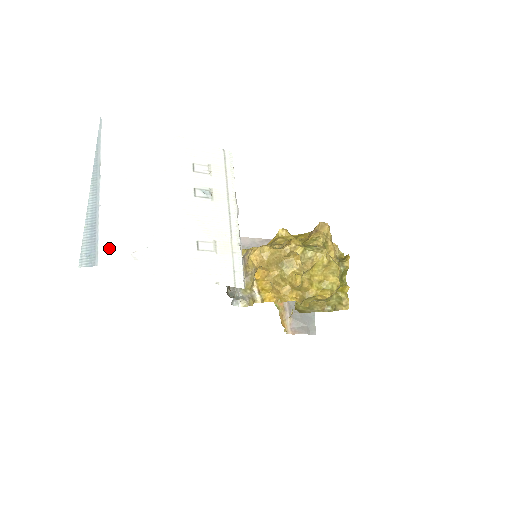
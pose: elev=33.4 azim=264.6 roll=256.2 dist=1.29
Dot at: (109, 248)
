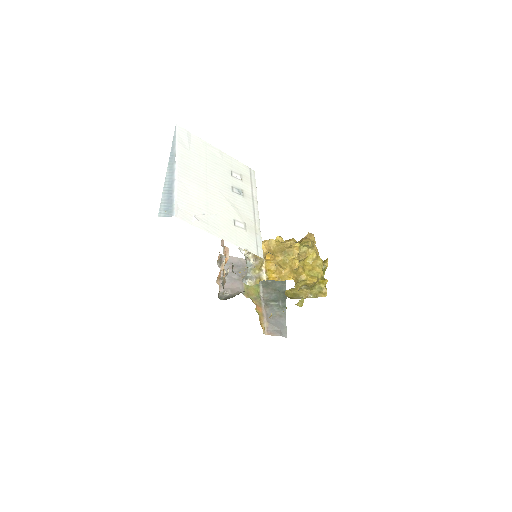
Dot at: (181, 208)
